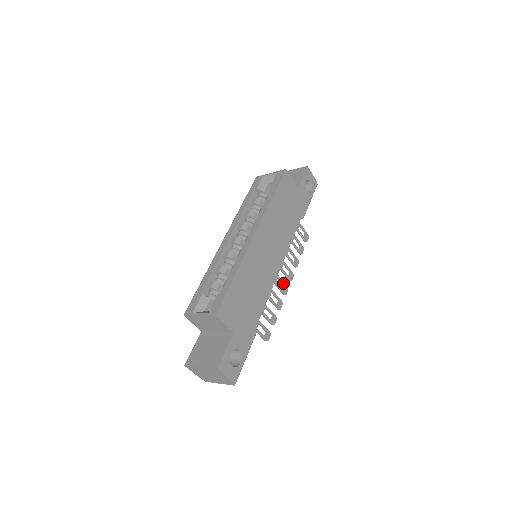
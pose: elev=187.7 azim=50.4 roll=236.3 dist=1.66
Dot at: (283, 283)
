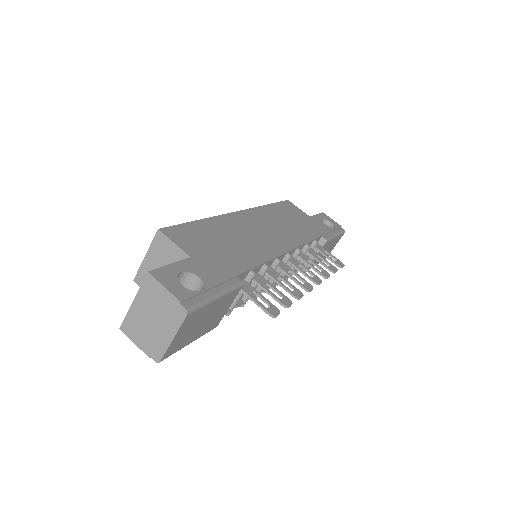
Dot at: (301, 278)
